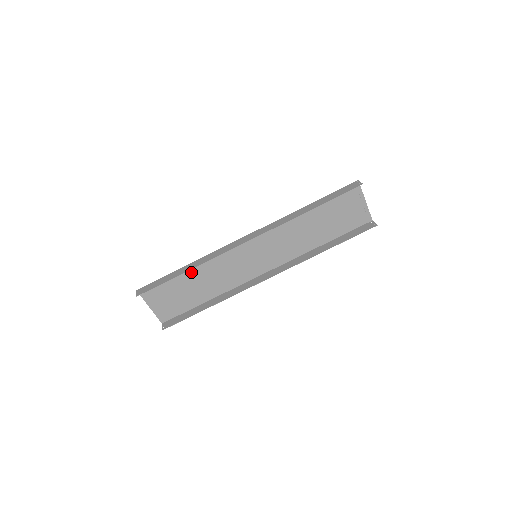
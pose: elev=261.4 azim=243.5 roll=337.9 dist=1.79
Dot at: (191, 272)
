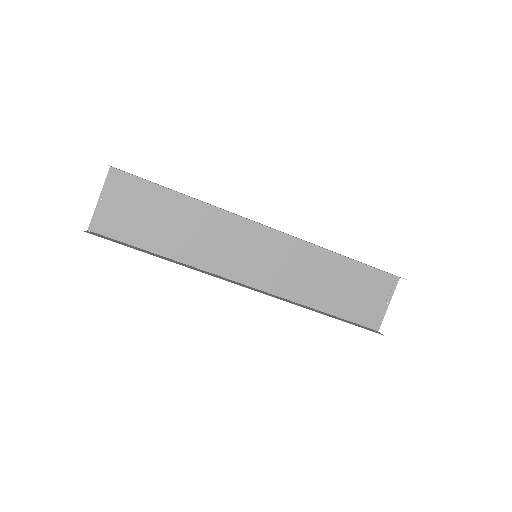
Dot at: (182, 207)
